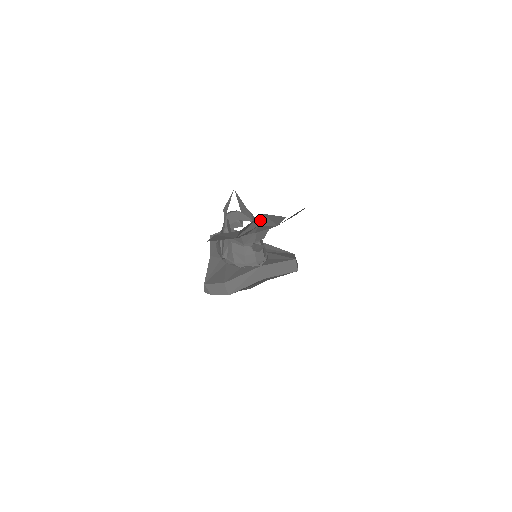
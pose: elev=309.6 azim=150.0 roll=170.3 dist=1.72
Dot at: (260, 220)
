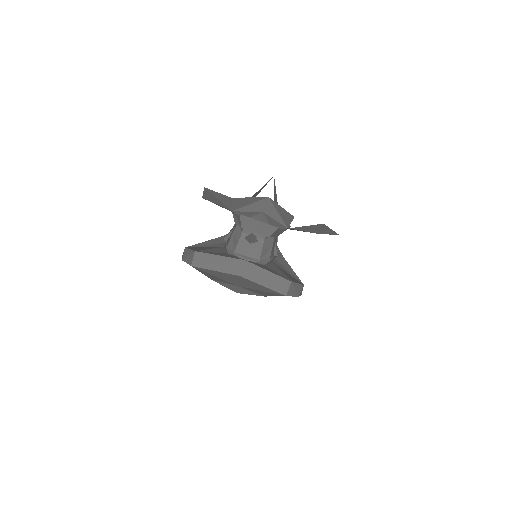
Dot at: (265, 205)
